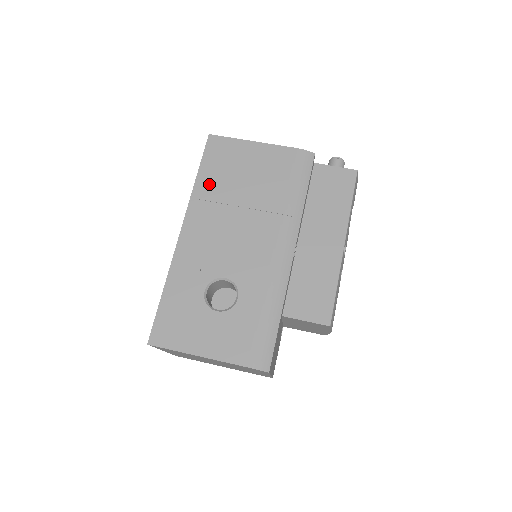
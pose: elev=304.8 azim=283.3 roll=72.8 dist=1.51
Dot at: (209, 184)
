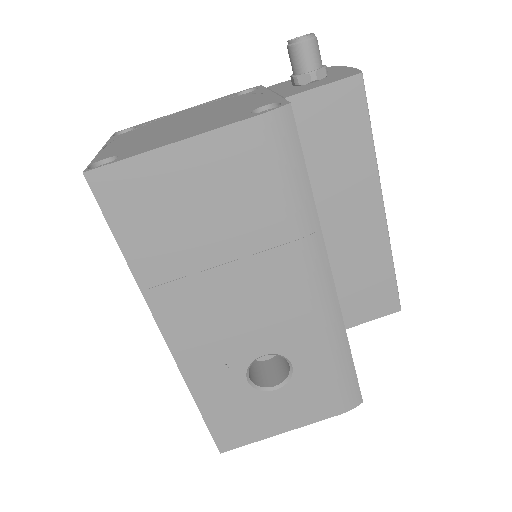
Dot at: (153, 257)
